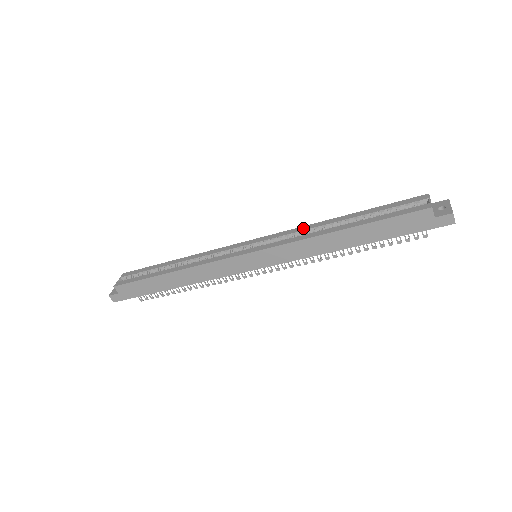
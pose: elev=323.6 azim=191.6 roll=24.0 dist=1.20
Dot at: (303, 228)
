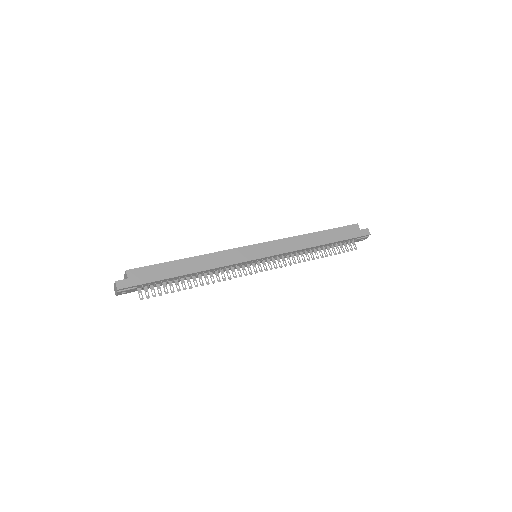
Dot at: occluded
